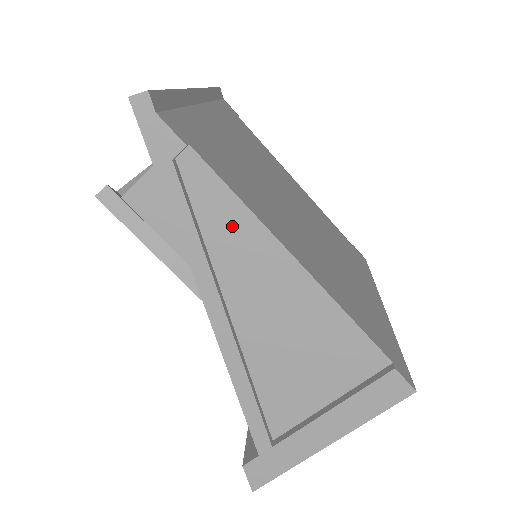
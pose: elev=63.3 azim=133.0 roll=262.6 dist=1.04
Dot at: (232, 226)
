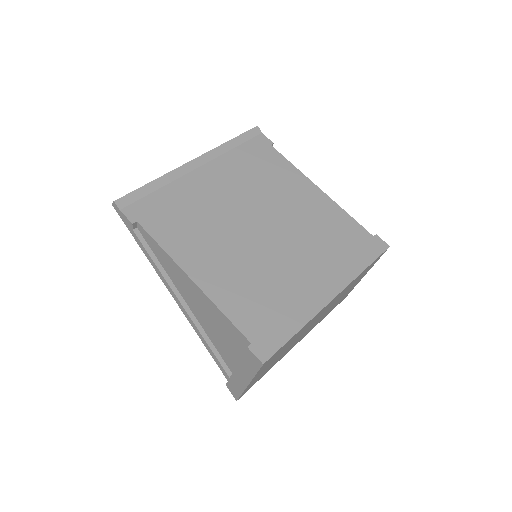
Dot at: (165, 259)
